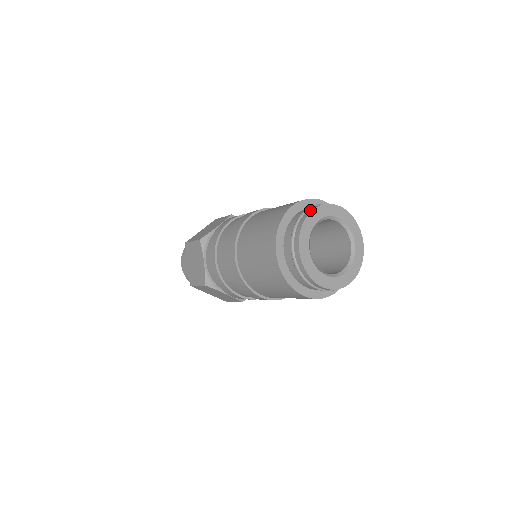
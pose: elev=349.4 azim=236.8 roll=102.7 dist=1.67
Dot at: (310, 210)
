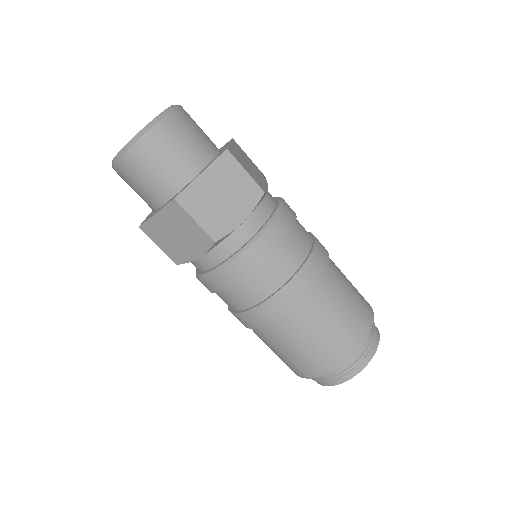
Dot at: (368, 361)
